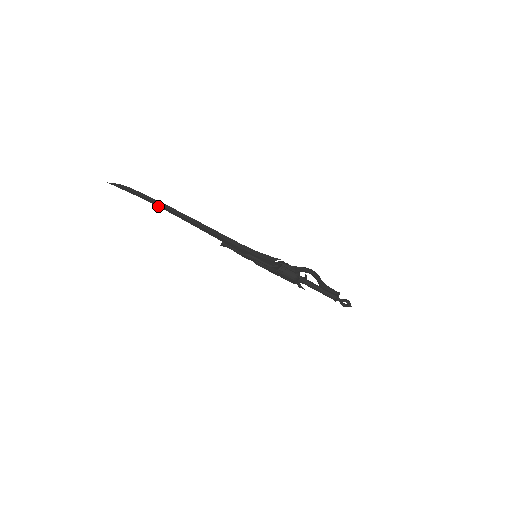
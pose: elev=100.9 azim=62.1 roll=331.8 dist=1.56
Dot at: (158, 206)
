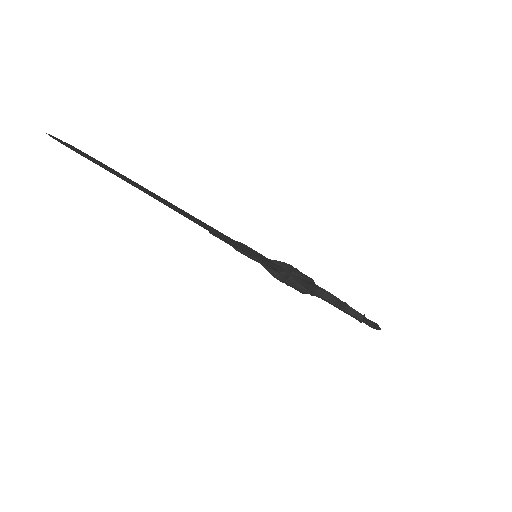
Dot at: (118, 176)
